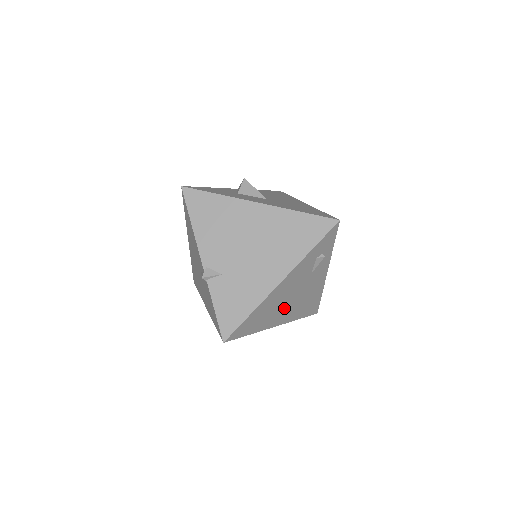
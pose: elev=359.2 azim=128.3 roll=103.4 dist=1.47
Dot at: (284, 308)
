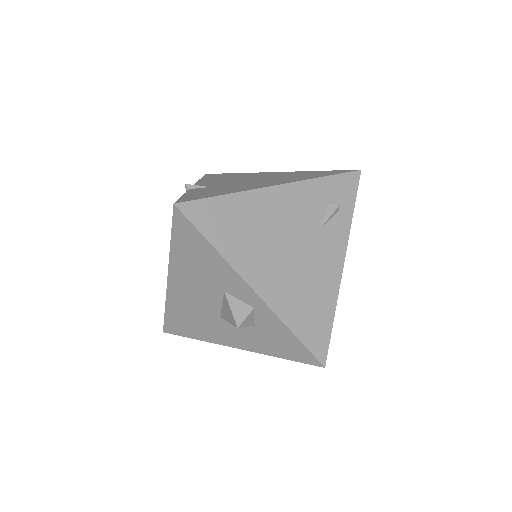
Dot at: (272, 258)
